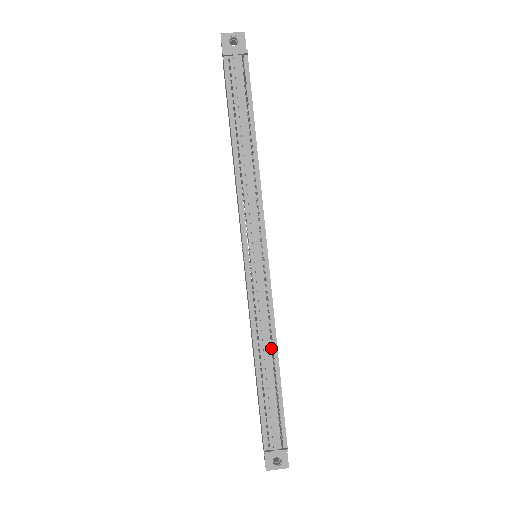
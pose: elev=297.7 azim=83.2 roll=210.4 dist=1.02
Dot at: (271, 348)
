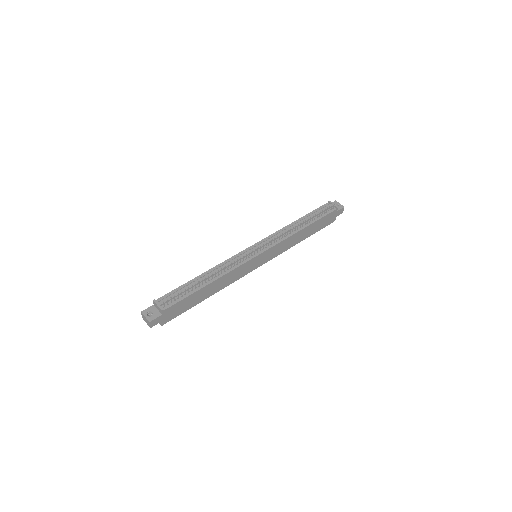
Dot at: (216, 277)
